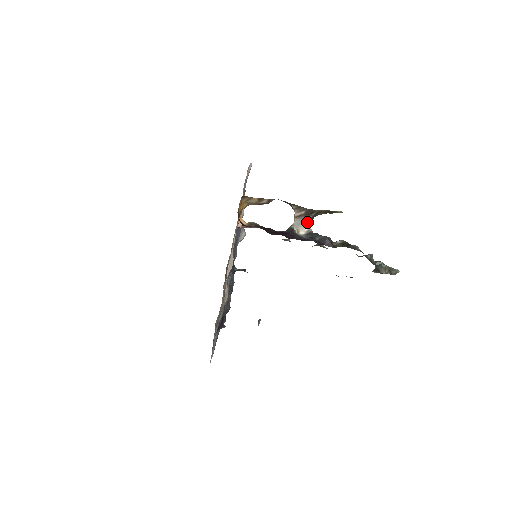
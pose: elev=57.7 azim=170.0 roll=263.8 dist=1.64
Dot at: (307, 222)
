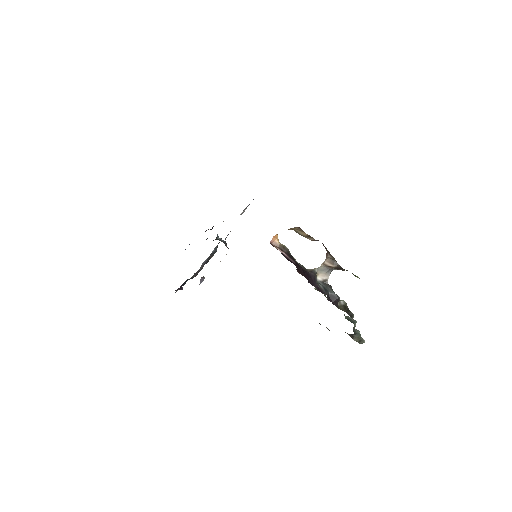
Dot at: (329, 272)
